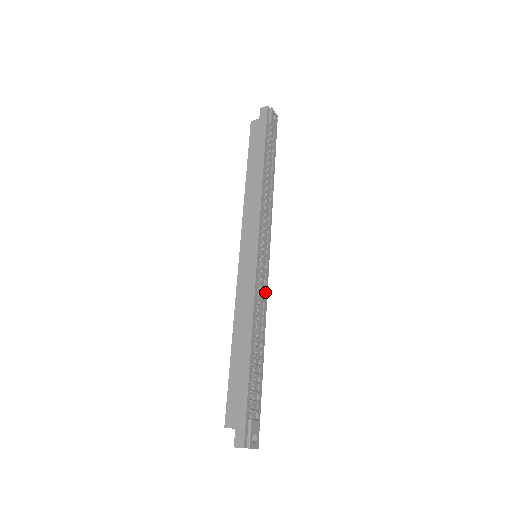
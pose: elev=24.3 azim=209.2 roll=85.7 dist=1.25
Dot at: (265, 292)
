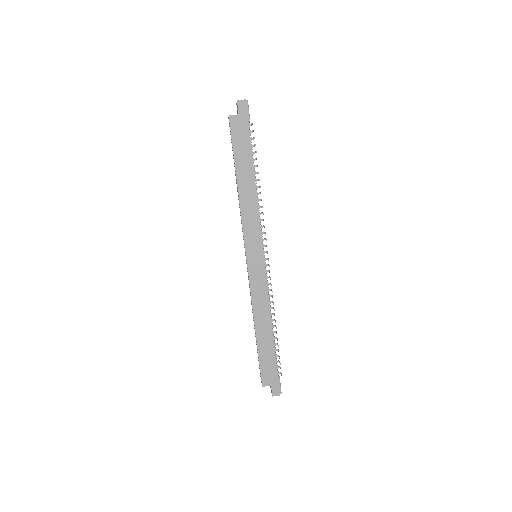
Dot at: occluded
